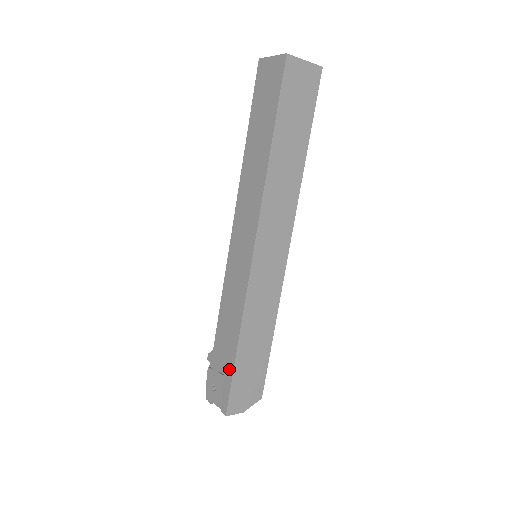
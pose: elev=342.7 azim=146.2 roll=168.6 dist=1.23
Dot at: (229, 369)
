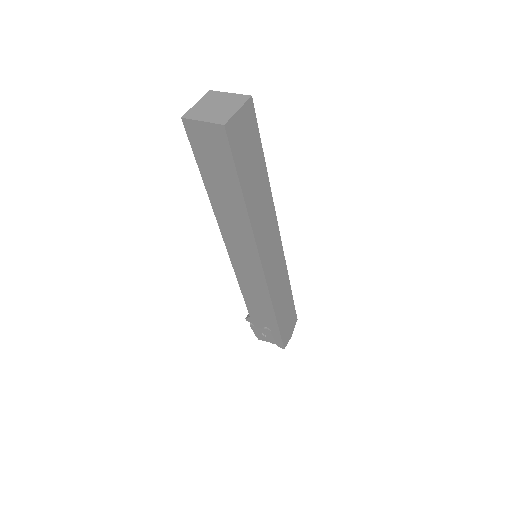
Dot at: (274, 329)
